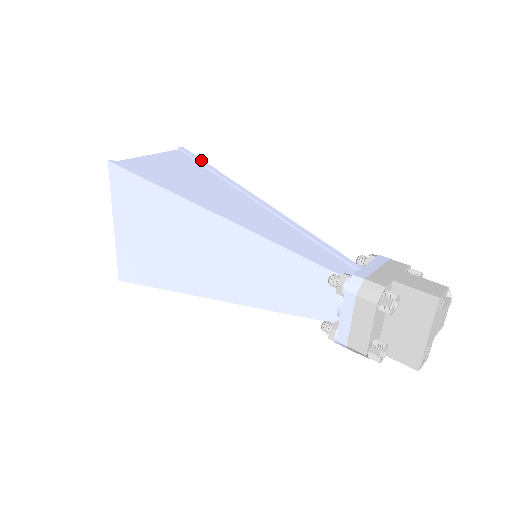
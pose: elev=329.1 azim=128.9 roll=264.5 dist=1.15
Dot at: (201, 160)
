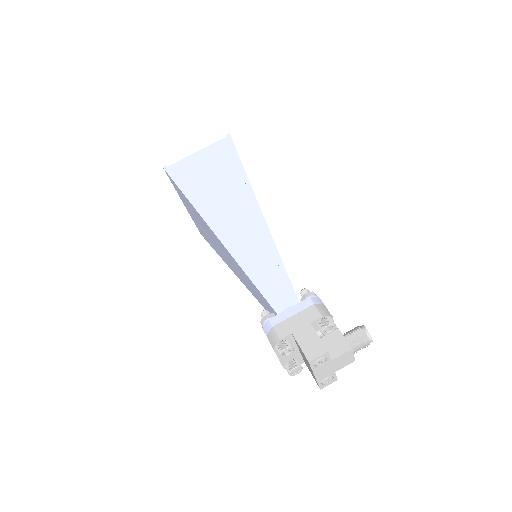
Dot at: (236, 154)
